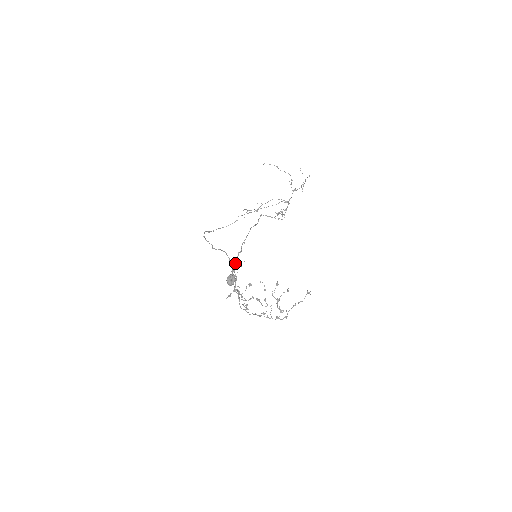
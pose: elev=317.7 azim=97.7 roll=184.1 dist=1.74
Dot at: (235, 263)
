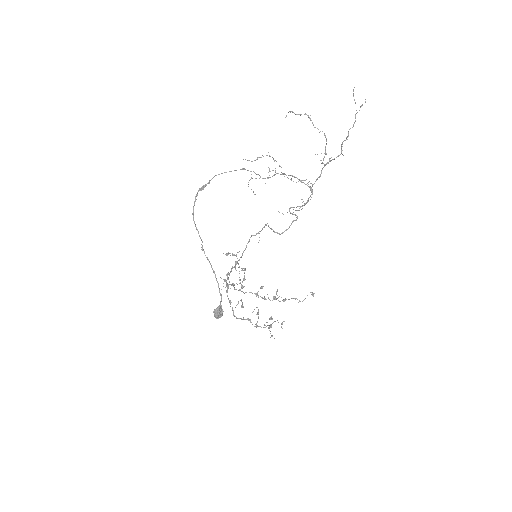
Dot at: (227, 276)
